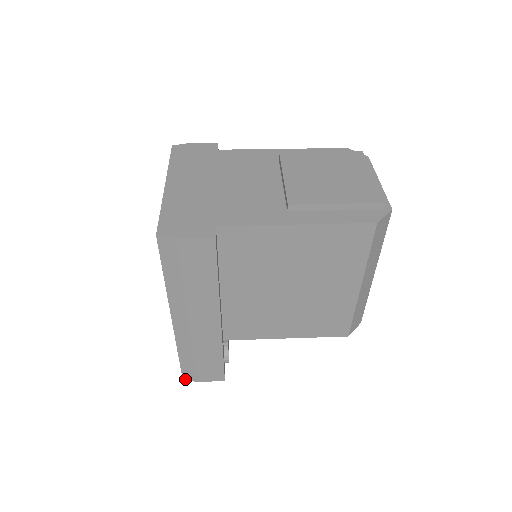
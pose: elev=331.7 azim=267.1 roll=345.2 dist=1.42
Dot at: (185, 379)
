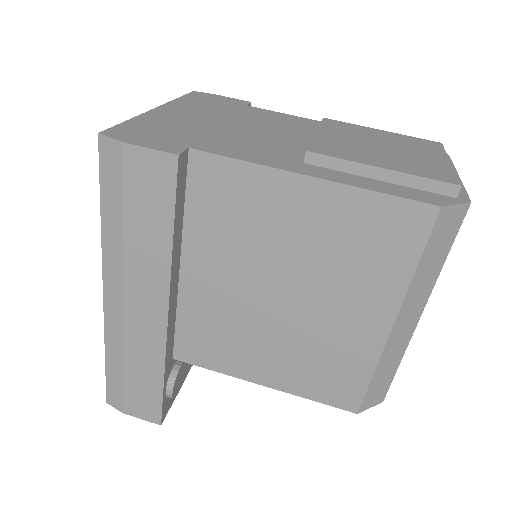
Dot at: (109, 404)
